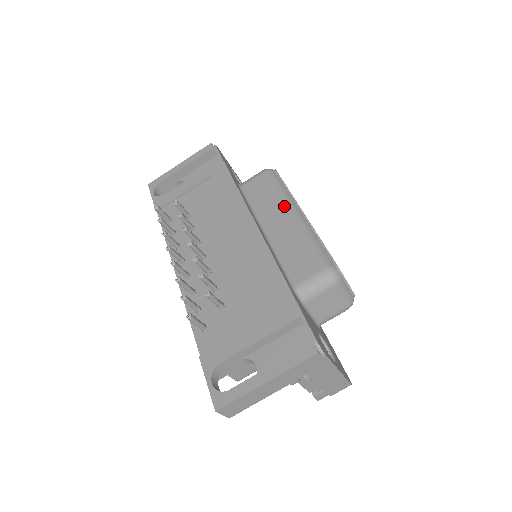
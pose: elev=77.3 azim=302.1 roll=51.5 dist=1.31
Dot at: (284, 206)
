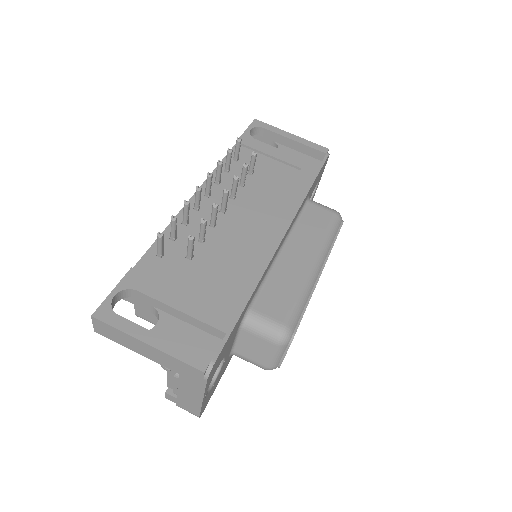
Dot at: (316, 251)
